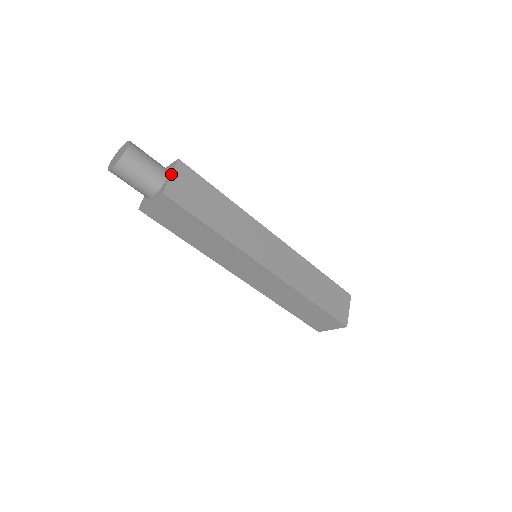
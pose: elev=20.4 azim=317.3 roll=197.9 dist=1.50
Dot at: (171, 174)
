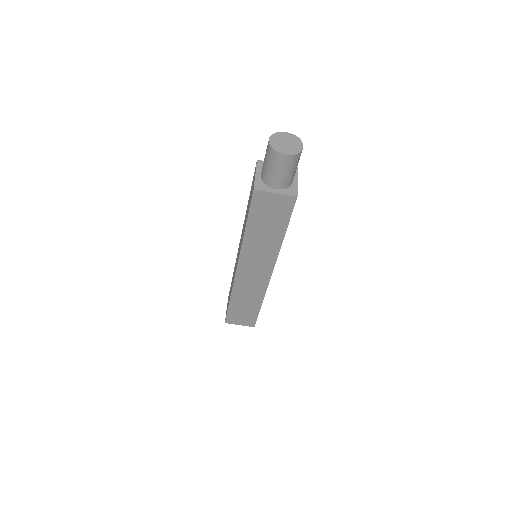
Dot at: occluded
